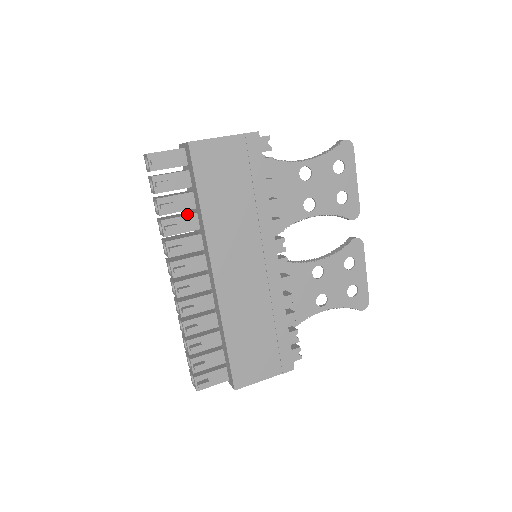
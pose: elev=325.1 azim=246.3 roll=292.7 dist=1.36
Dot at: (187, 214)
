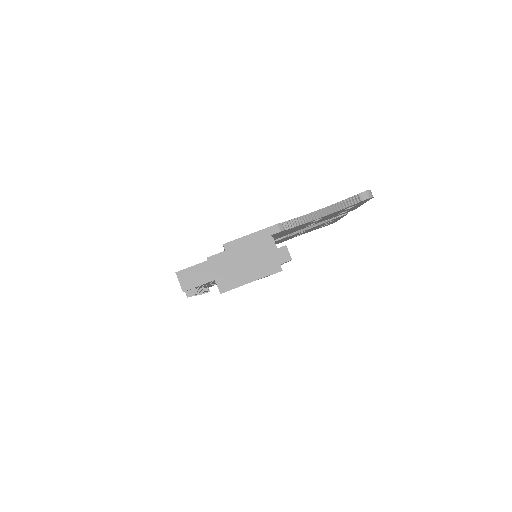
Dot at: occluded
